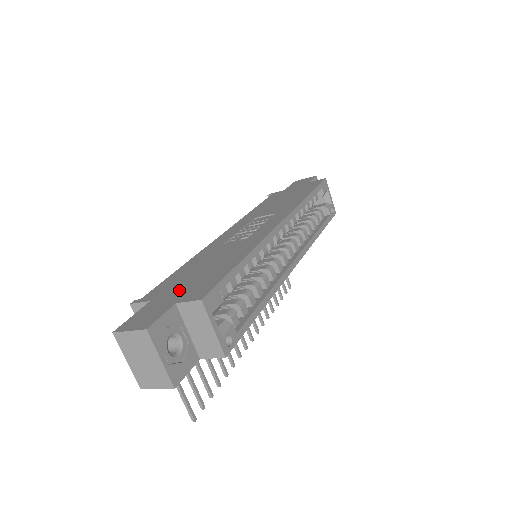
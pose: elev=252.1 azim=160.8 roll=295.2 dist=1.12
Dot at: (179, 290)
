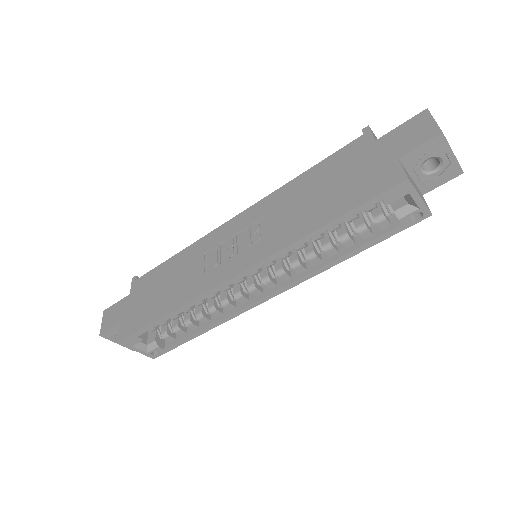
Dot at: (135, 305)
